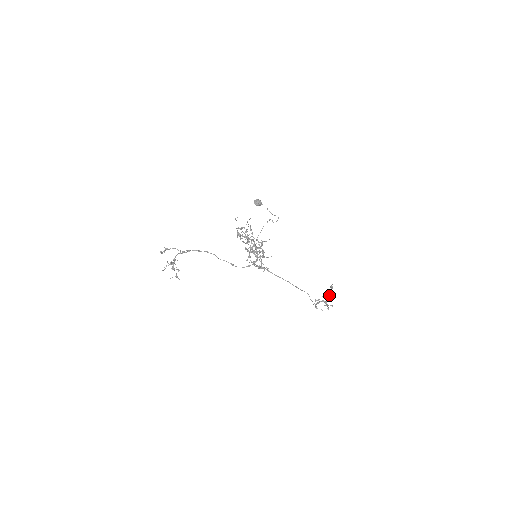
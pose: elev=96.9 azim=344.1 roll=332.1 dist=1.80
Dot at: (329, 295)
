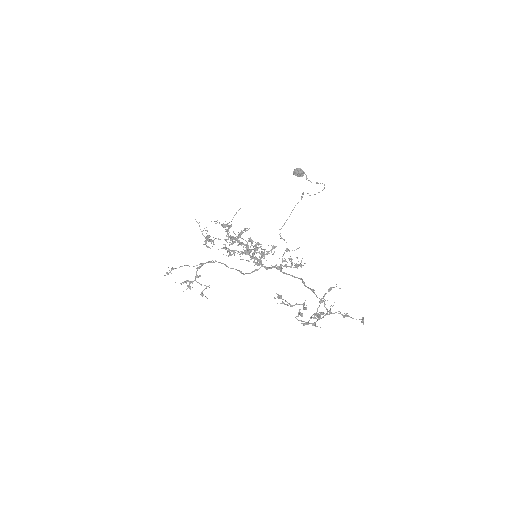
Dot at: occluded
